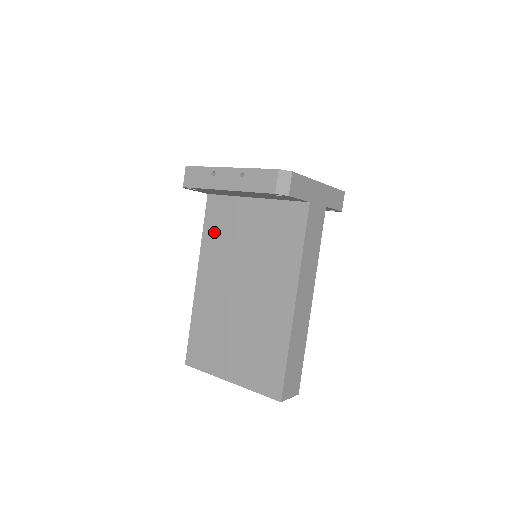
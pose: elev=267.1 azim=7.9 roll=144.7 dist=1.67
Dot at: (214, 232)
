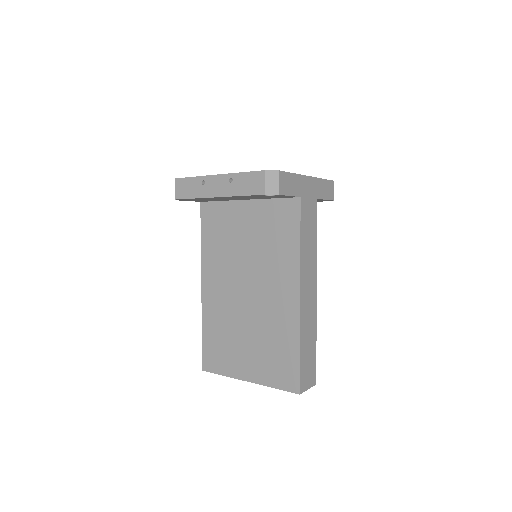
Dot at: (212, 238)
